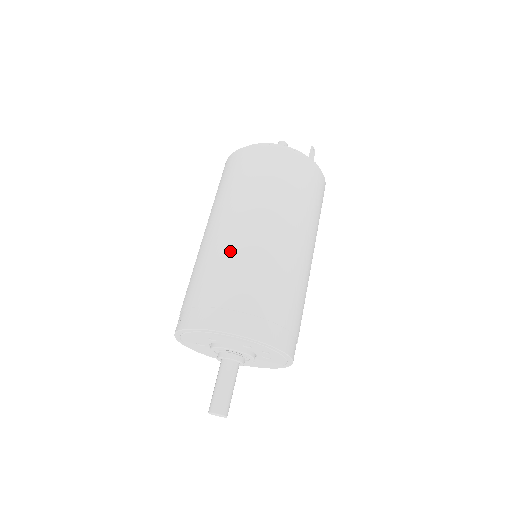
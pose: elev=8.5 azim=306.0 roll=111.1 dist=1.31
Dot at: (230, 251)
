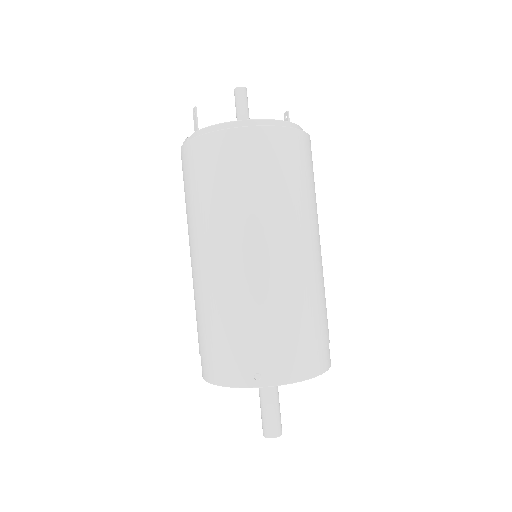
Dot at: (304, 284)
